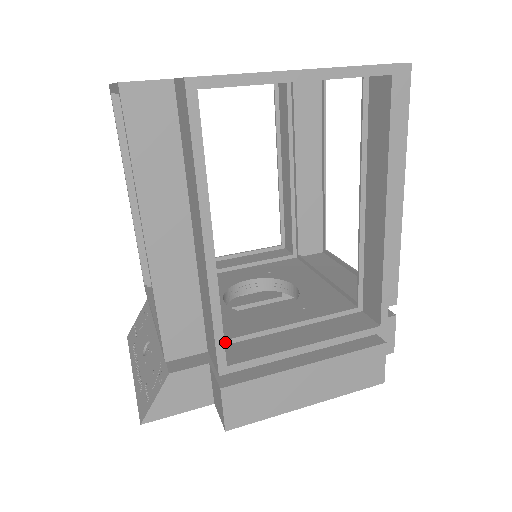
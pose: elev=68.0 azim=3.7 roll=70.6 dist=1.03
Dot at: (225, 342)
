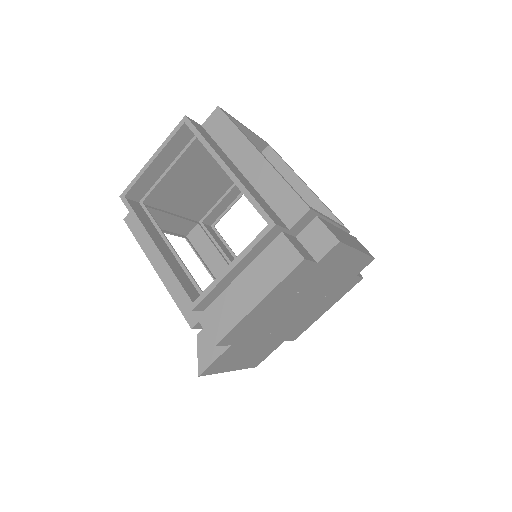
Dot at: occluded
